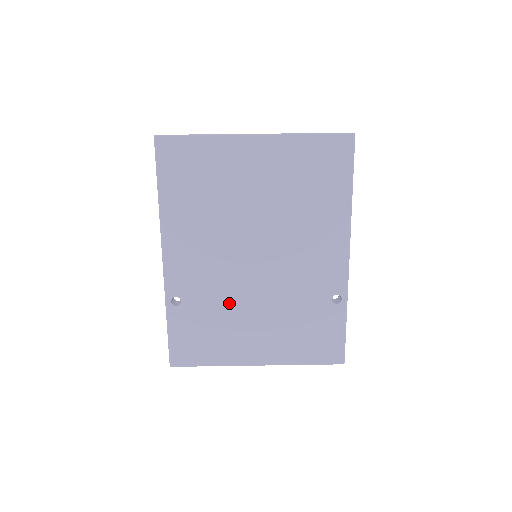
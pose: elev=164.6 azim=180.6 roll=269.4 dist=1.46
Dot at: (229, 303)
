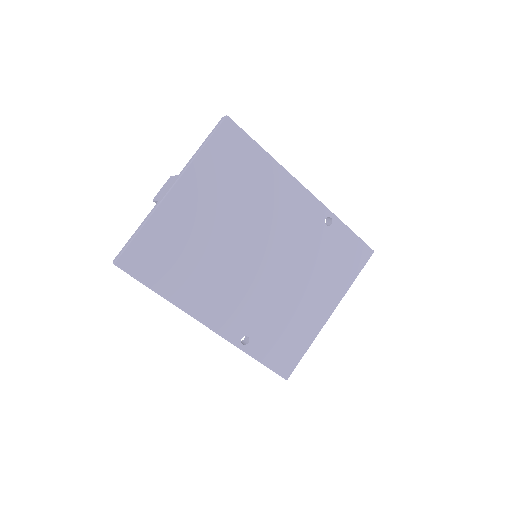
Dot at: (275, 302)
